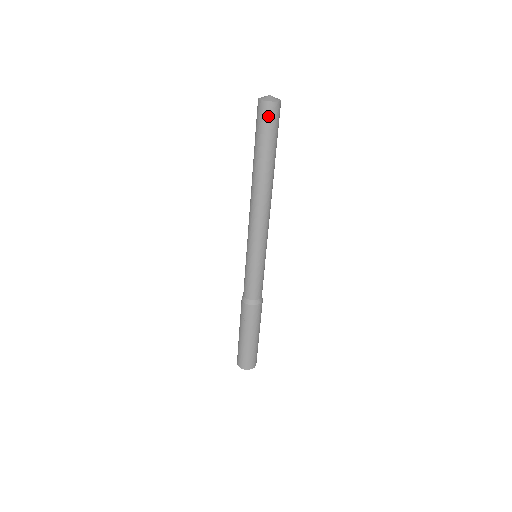
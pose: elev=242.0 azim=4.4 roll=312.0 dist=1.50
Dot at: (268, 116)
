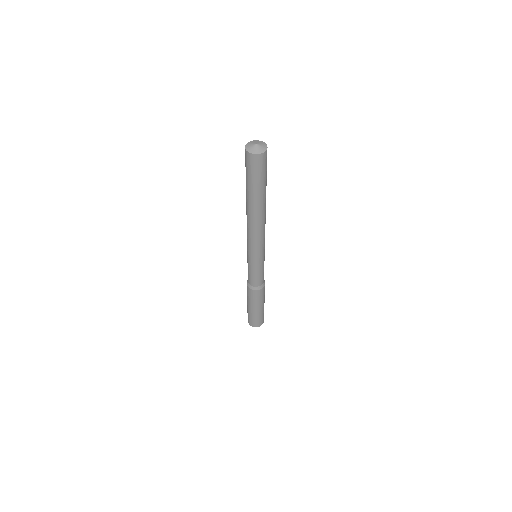
Dot at: (265, 162)
